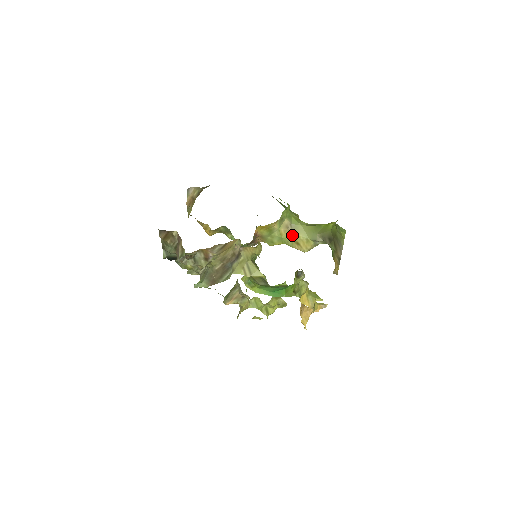
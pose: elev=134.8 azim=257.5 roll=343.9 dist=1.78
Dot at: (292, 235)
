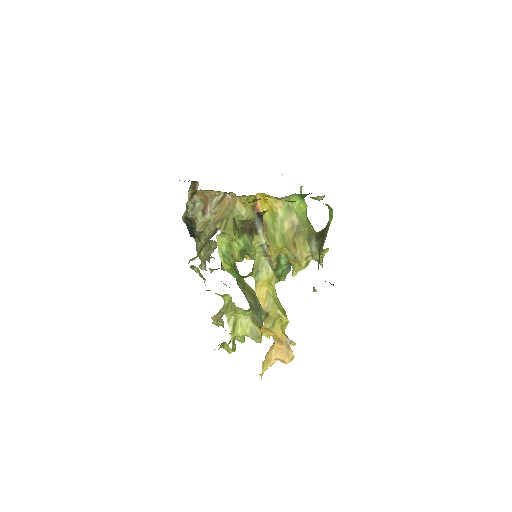
Dot at: (294, 234)
